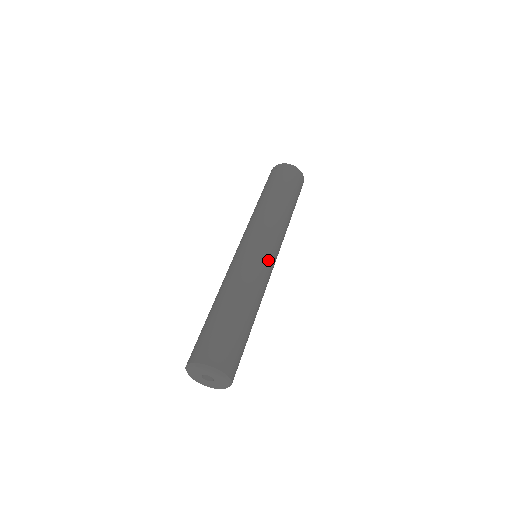
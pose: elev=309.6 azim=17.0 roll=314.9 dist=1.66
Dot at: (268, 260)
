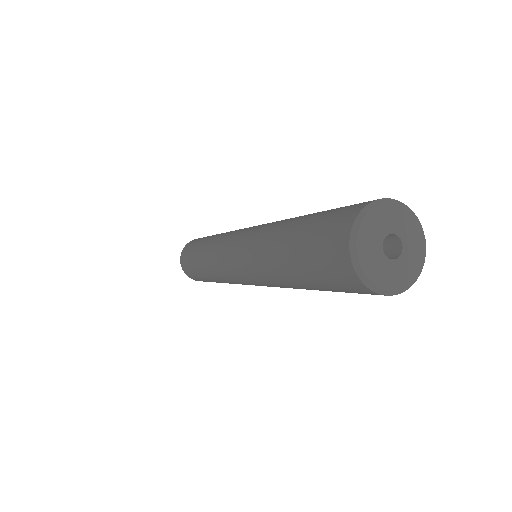
Dot at: occluded
